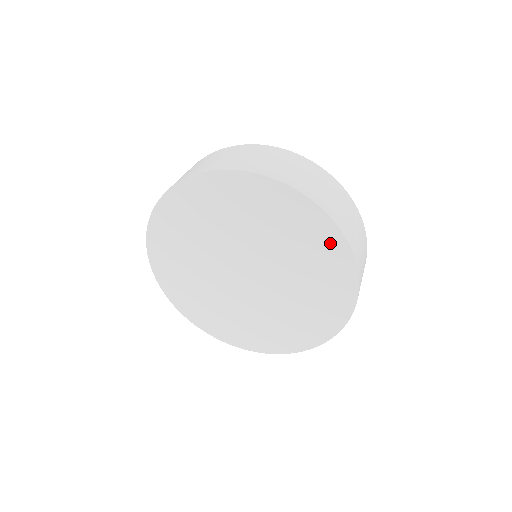
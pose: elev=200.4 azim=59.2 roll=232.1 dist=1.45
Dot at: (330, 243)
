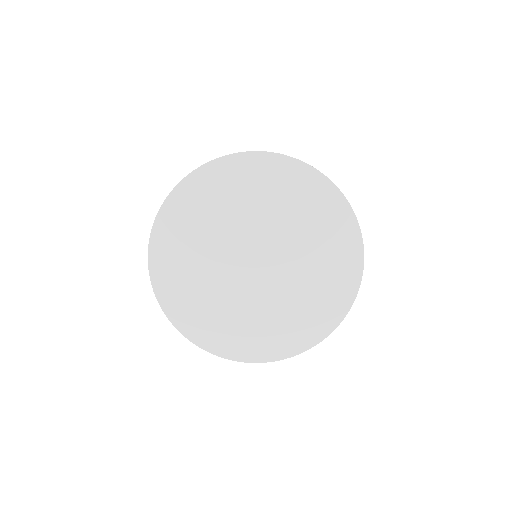
Dot at: (331, 204)
